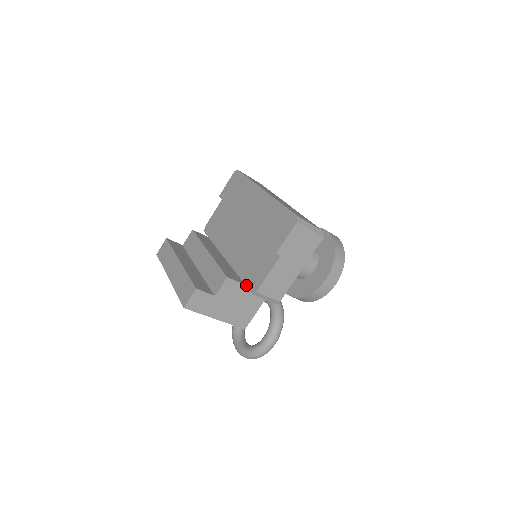
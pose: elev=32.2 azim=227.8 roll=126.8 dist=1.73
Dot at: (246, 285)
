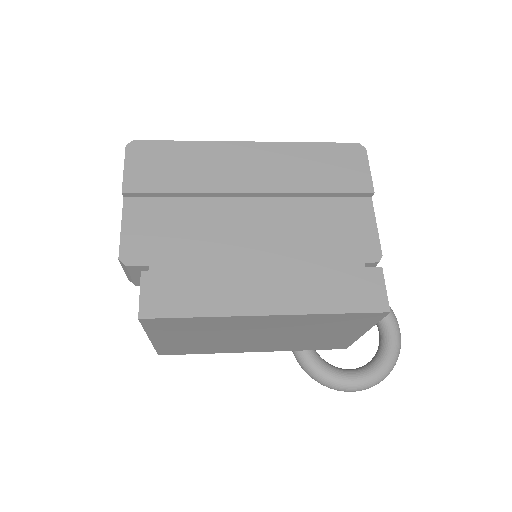
Dot at: occluded
